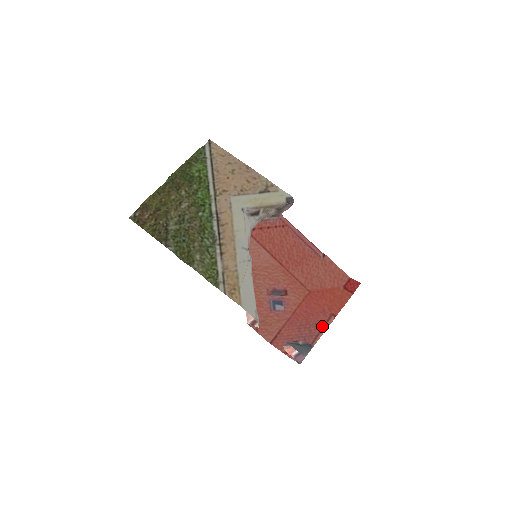
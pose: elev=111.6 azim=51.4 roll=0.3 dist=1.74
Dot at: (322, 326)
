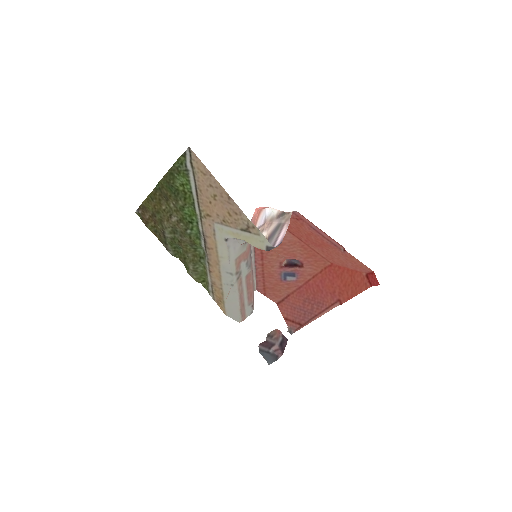
Dot at: (324, 308)
